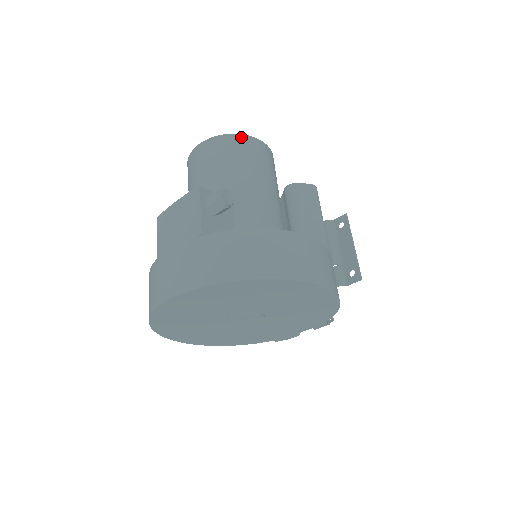
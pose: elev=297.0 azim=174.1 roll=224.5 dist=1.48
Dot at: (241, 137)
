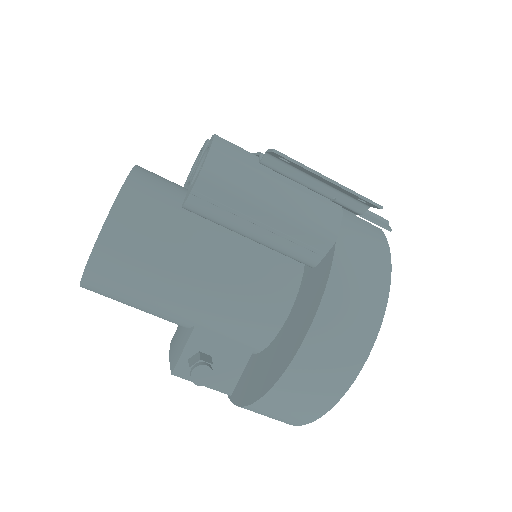
Dot at: (91, 271)
